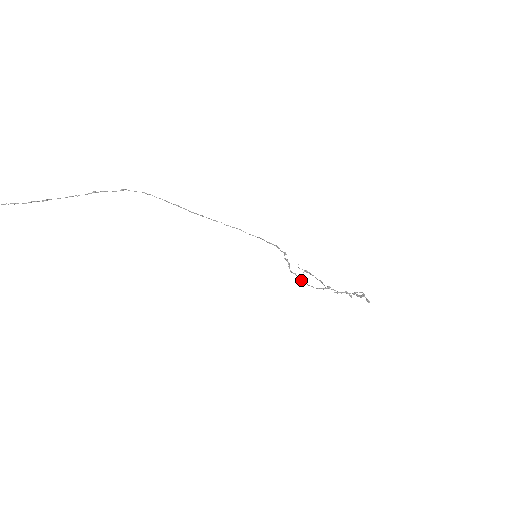
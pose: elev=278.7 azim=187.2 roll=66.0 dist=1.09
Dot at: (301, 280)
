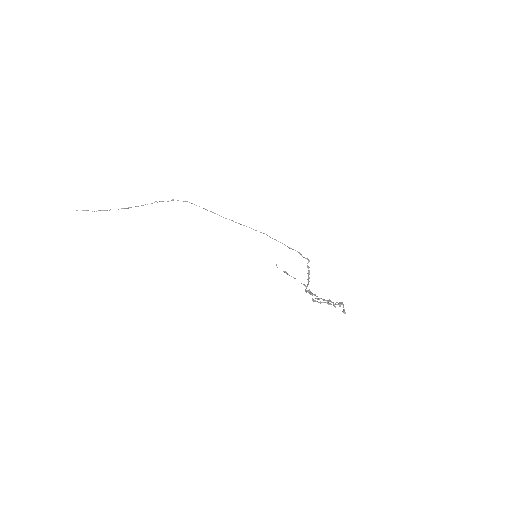
Dot at: (307, 286)
